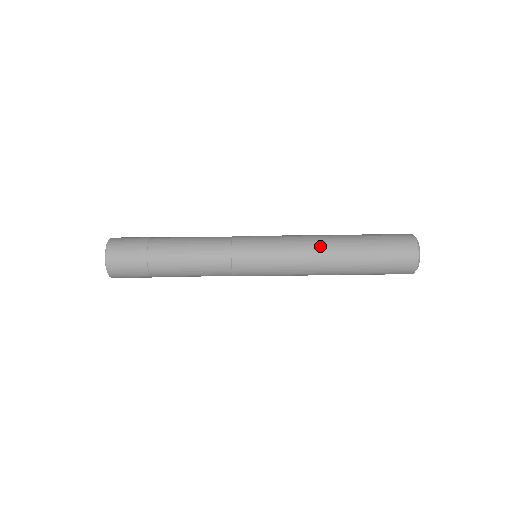
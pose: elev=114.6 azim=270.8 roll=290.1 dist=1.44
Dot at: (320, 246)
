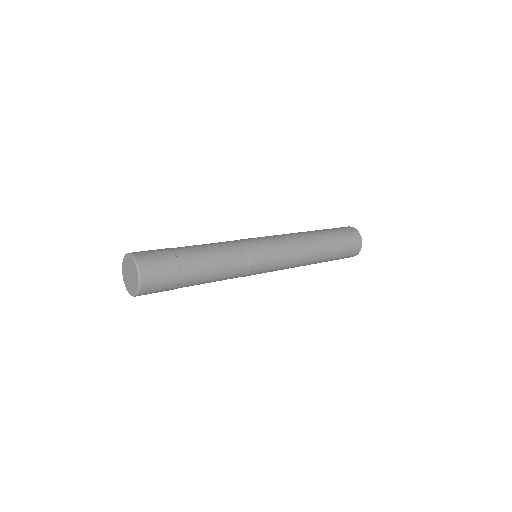
Dot at: (303, 235)
